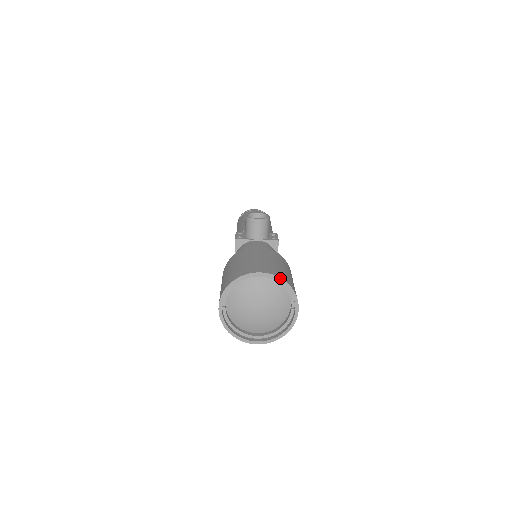
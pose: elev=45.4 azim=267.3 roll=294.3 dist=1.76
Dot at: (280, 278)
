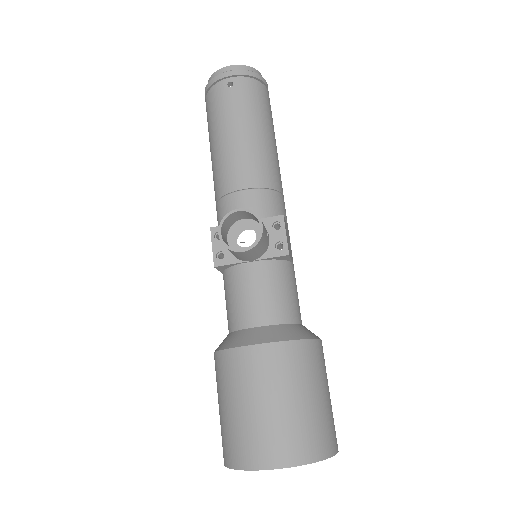
Dot at: occluded
